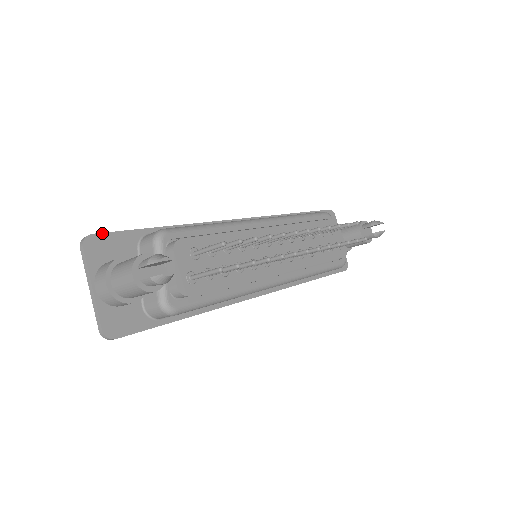
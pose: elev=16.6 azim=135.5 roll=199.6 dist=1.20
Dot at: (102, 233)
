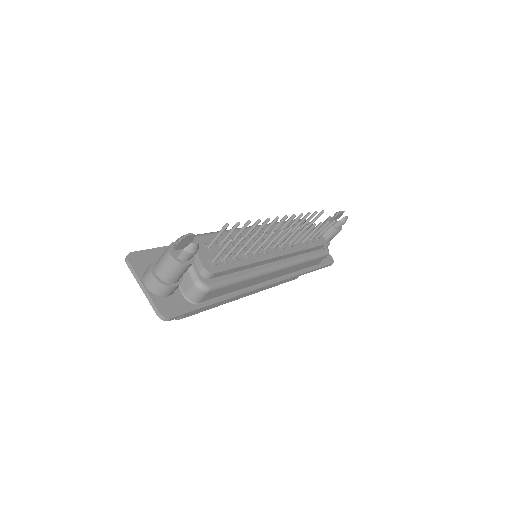
Dot at: (138, 251)
